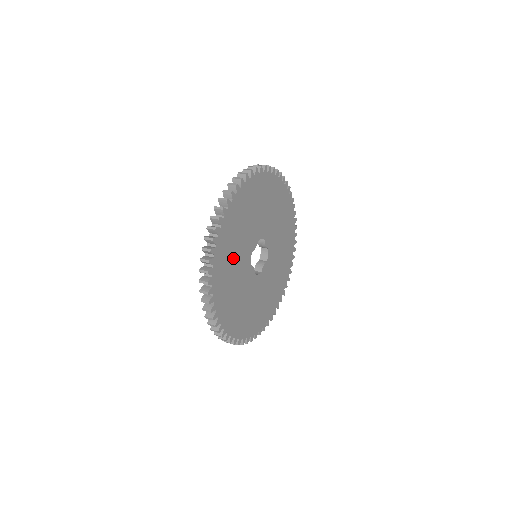
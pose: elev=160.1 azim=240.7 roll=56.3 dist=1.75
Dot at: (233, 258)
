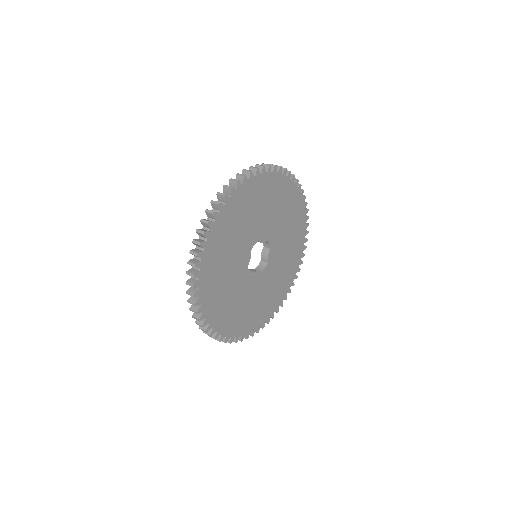
Dot at: (228, 294)
